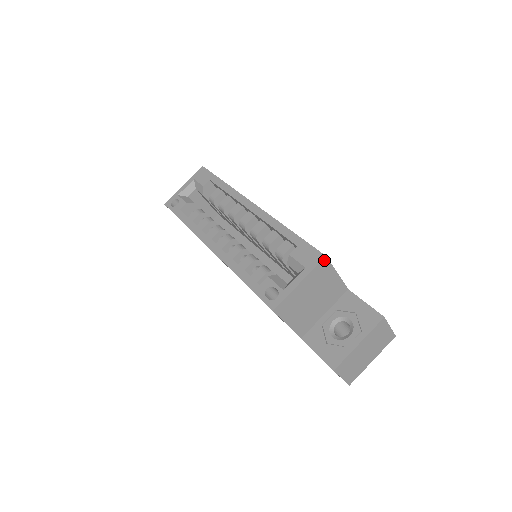
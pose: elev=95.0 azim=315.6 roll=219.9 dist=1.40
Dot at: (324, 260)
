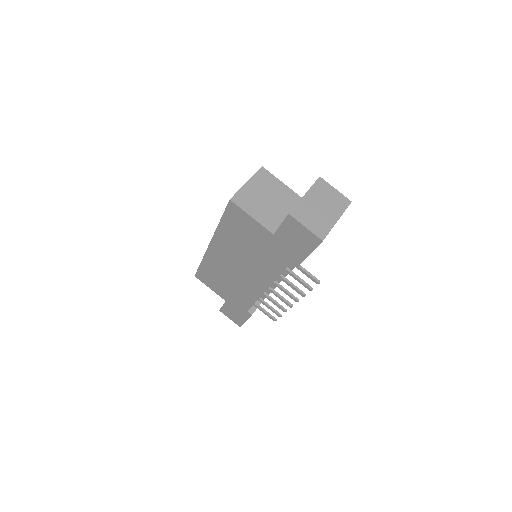
Dot at: (262, 169)
